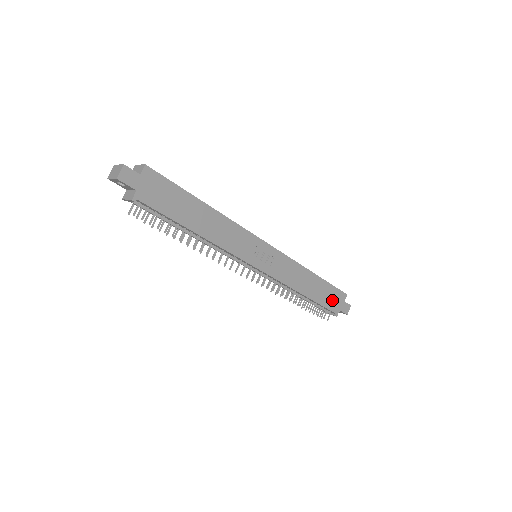
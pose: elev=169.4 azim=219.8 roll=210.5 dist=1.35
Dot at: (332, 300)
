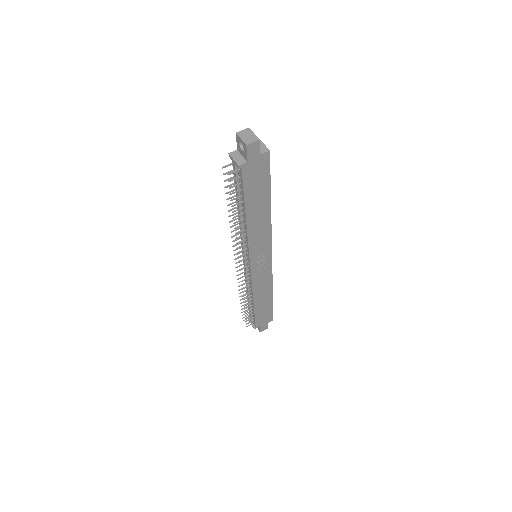
Dot at: (263, 317)
